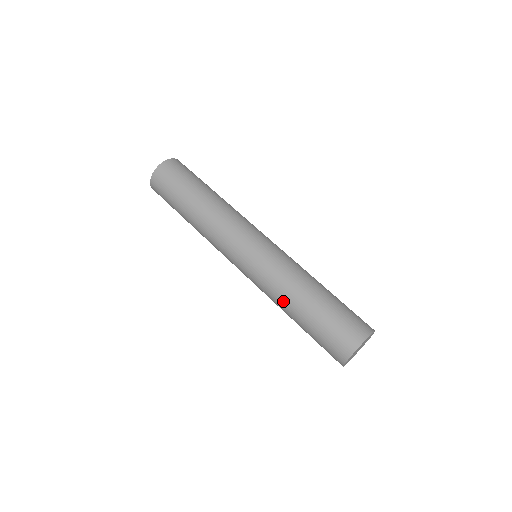
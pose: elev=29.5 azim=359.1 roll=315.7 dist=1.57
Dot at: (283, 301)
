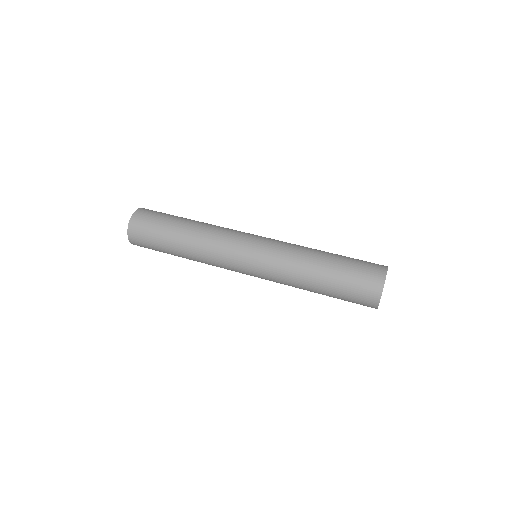
Dot at: (303, 269)
